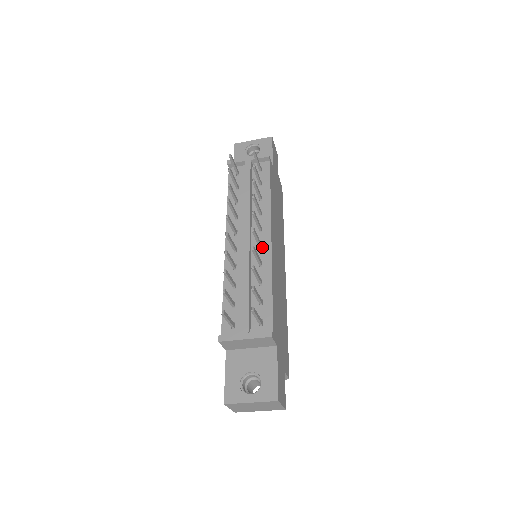
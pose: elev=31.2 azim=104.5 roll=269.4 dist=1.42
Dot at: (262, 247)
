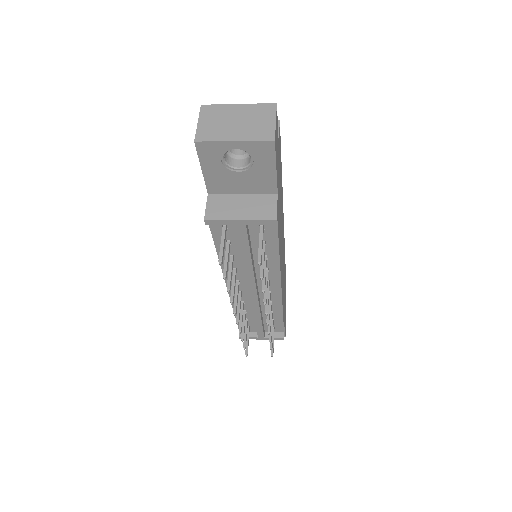
Dot at: (271, 294)
